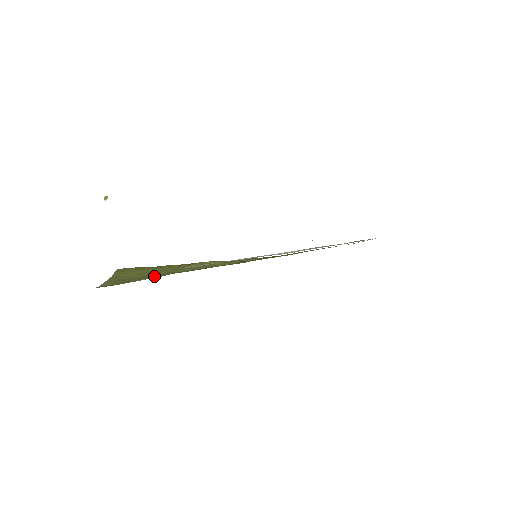
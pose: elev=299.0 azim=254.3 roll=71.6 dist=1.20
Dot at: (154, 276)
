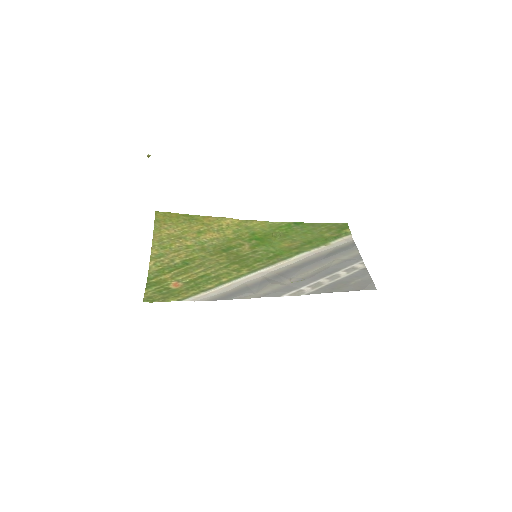
Dot at: (184, 260)
